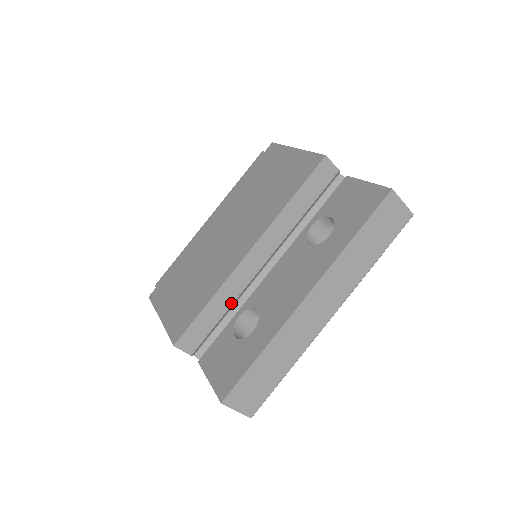
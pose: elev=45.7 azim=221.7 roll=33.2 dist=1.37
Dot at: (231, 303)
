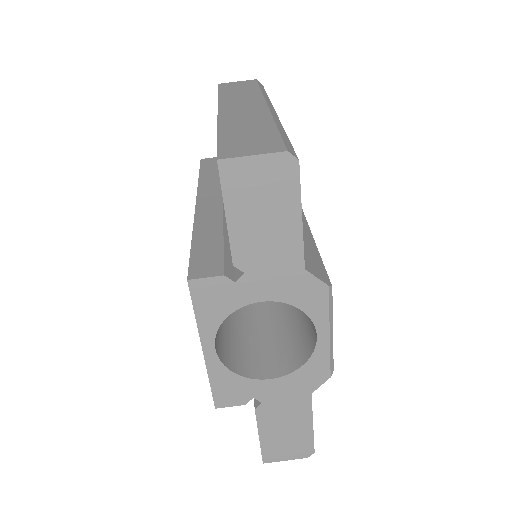
Dot at: (221, 228)
